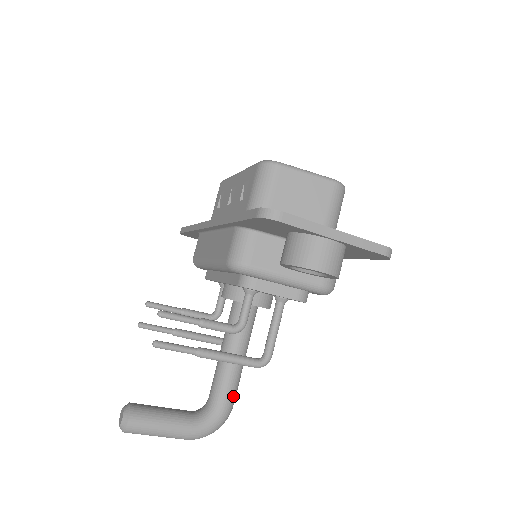
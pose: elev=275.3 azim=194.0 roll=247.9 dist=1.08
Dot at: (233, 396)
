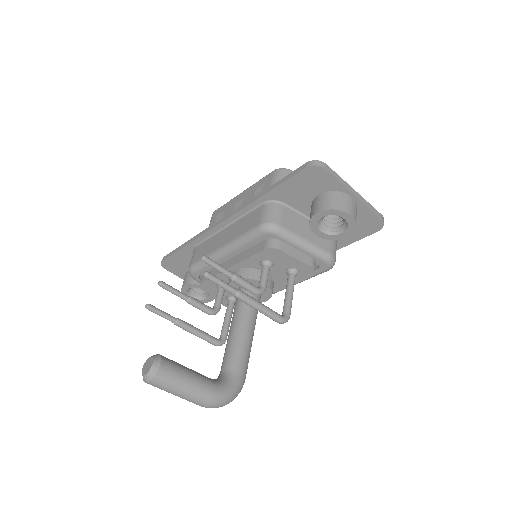
Dot at: (246, 367)
